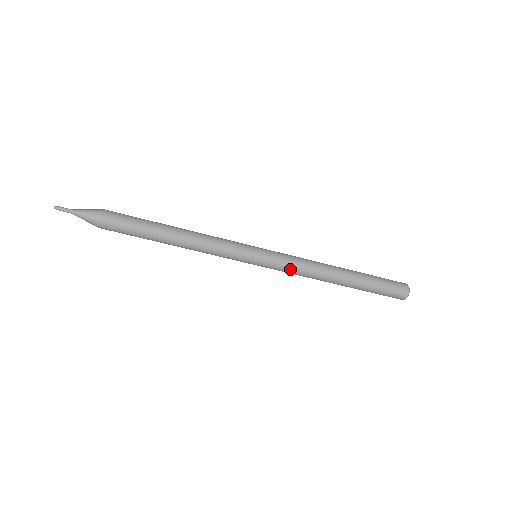
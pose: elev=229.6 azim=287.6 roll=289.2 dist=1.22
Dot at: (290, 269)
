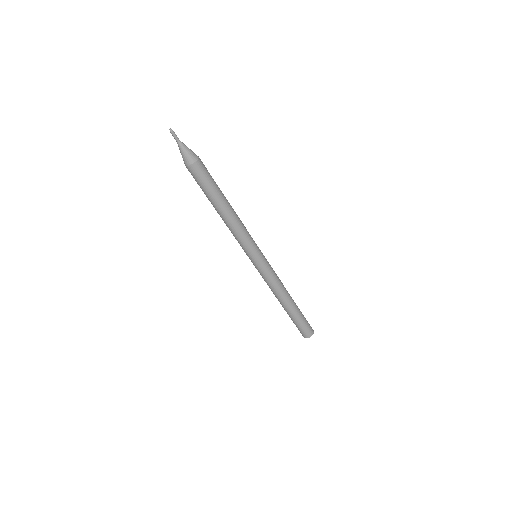
Dot at: (272, 276)
